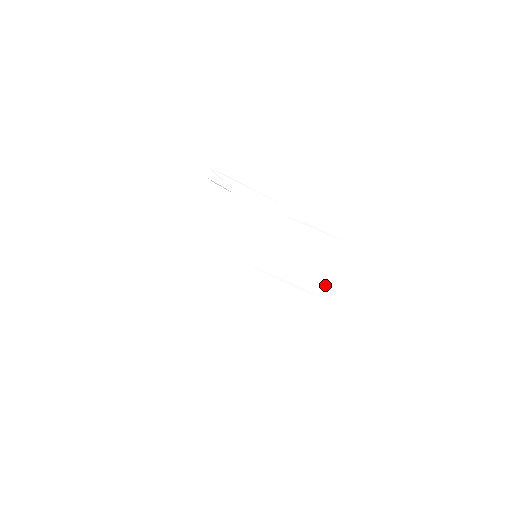
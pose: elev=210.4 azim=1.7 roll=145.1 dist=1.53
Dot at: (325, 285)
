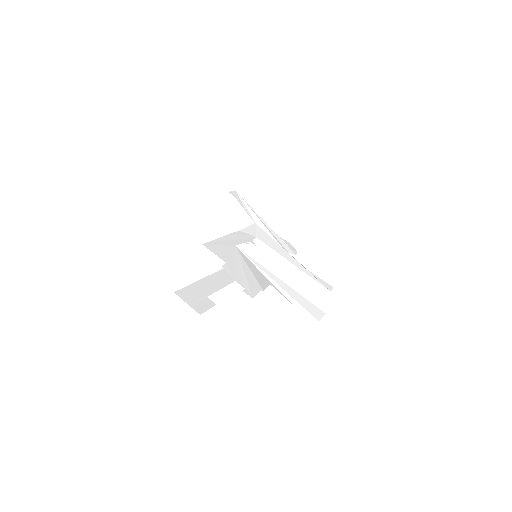
Dot at: (311, 304)
